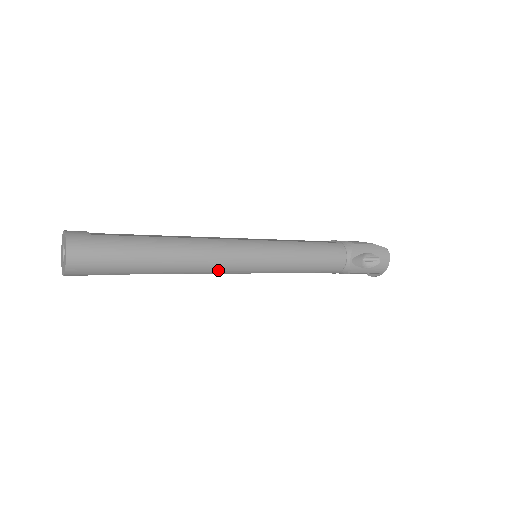
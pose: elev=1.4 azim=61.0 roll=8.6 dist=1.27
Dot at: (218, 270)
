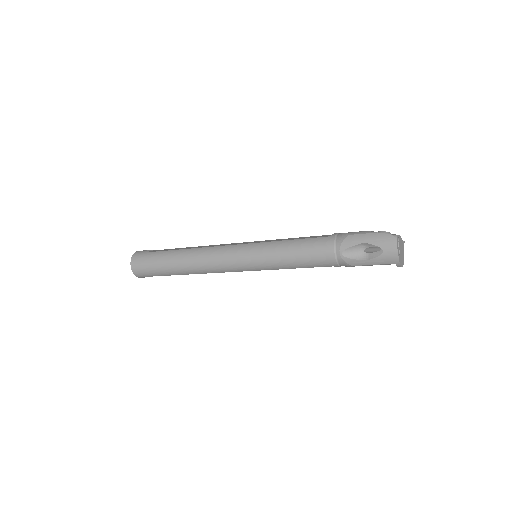
Dot at: (218, 270)
